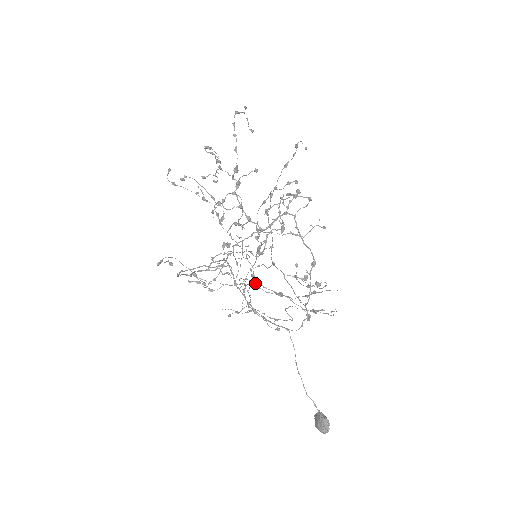
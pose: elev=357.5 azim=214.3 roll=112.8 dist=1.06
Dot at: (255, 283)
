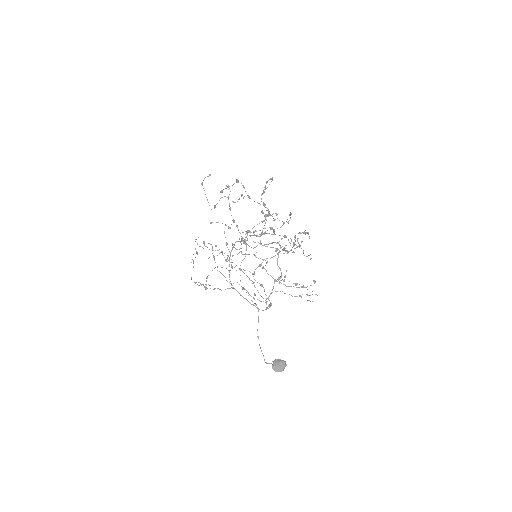
Dot at: occluded
